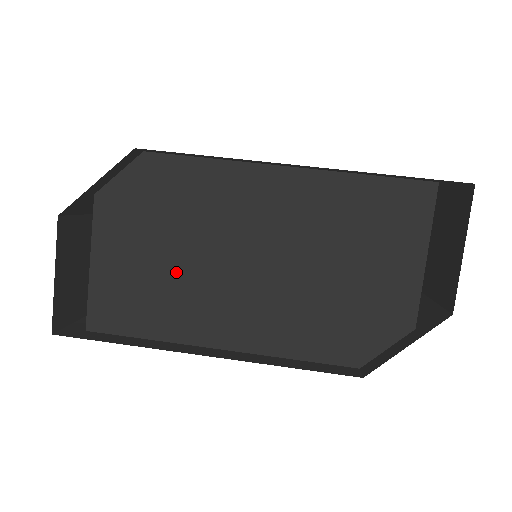
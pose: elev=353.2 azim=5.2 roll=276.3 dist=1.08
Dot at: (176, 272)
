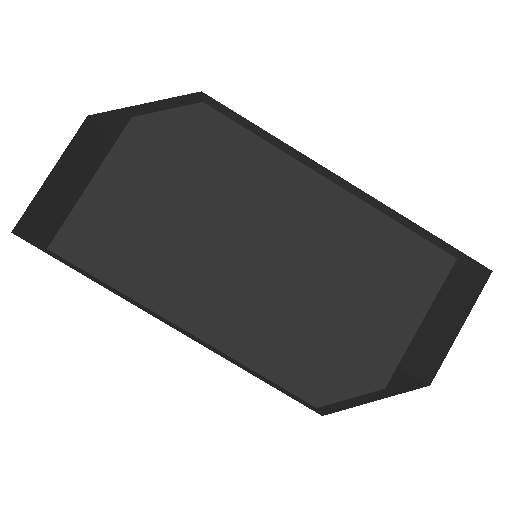
Dot at: (177, 231)
